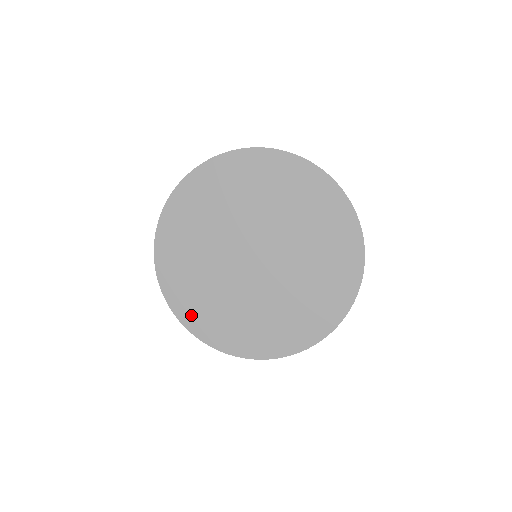
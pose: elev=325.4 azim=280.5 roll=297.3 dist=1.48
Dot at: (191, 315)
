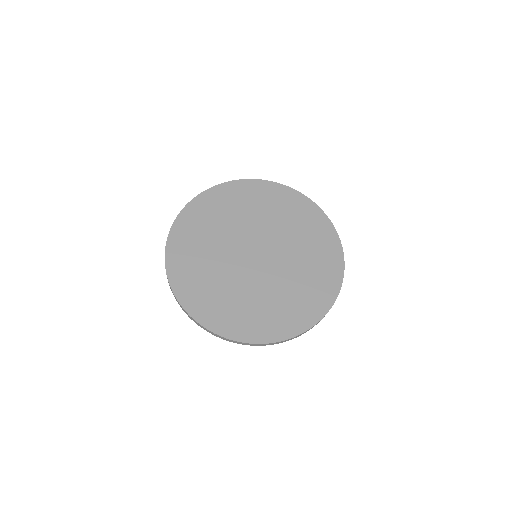
Dot at: (207, 313)
